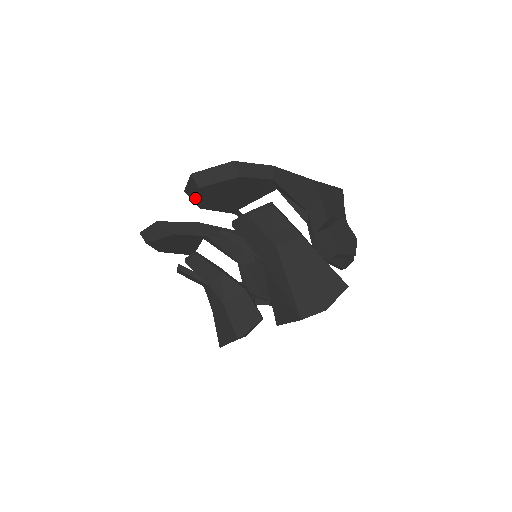
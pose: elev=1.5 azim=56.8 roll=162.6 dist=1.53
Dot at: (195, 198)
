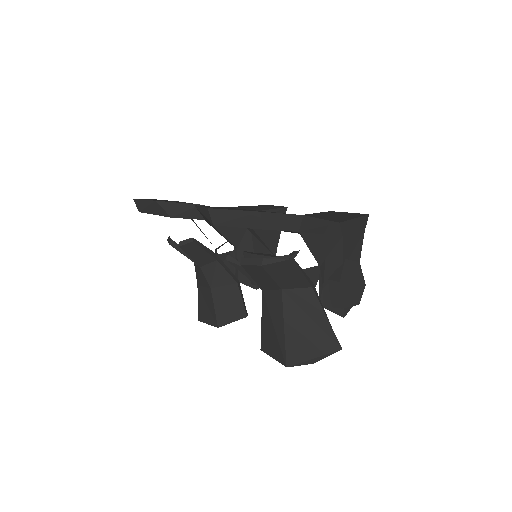
Dot at: (206, 219)
